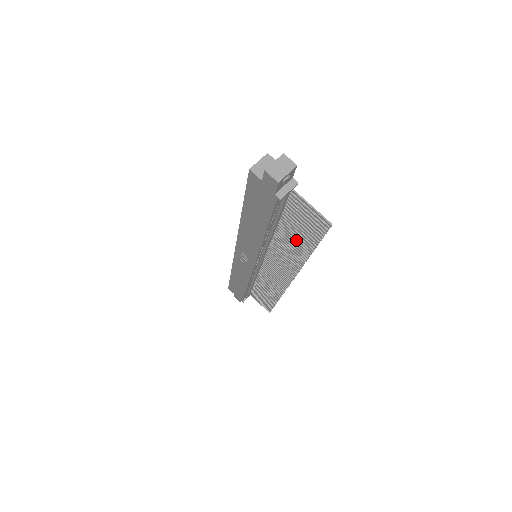
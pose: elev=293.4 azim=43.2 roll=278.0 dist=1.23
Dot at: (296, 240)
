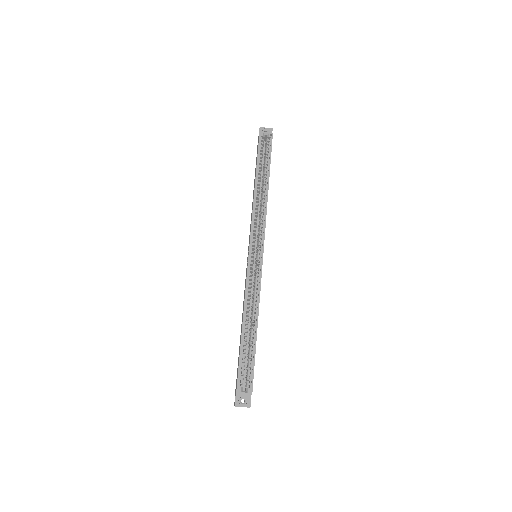
Dot at: occluded
